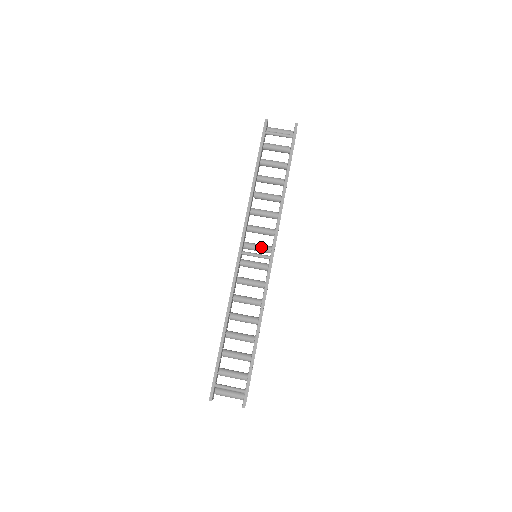
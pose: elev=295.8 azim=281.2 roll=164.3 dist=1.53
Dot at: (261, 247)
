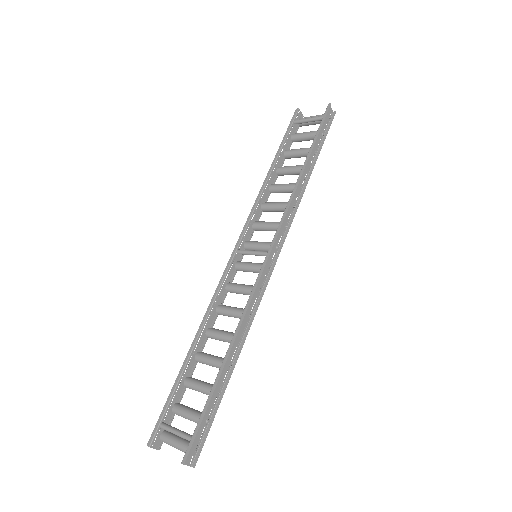
Dot at: (263, 243)
